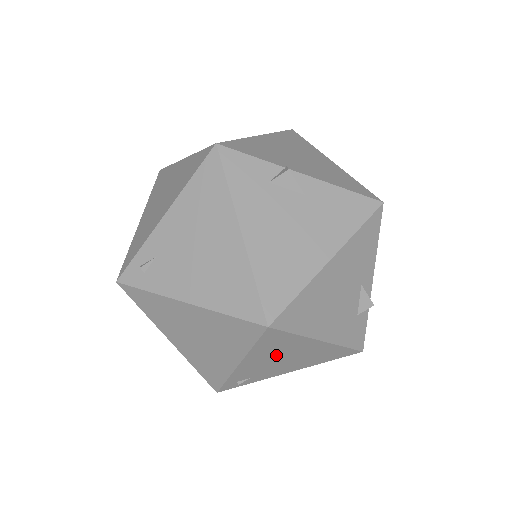
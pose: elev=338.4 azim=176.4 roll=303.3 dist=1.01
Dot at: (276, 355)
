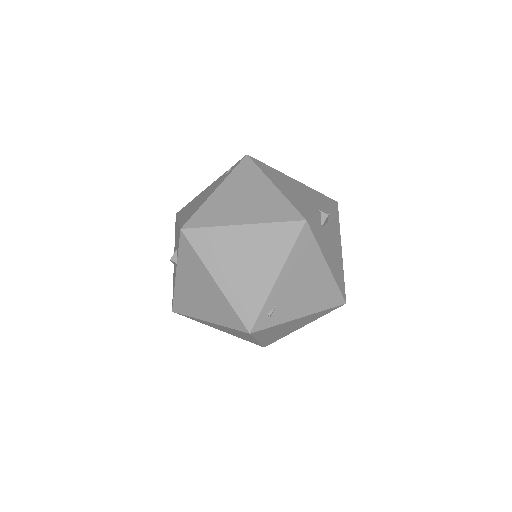
Dot at: occluded
